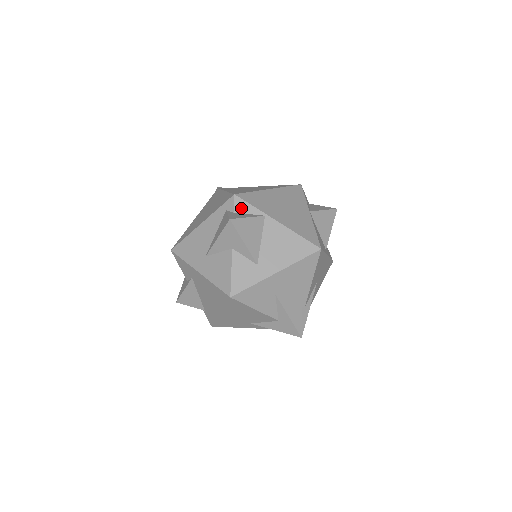
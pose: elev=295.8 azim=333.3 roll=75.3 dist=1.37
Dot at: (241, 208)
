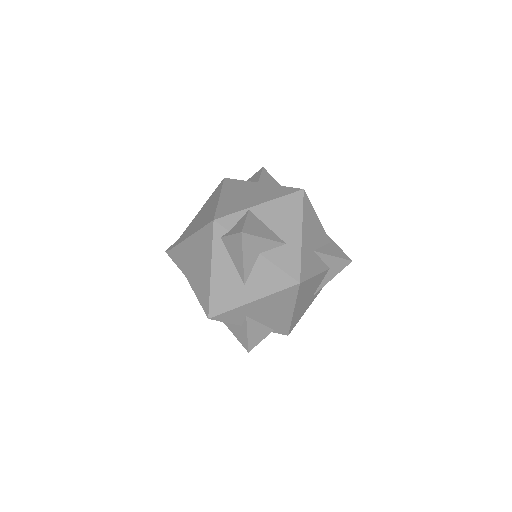
Dot at: (229, 223)
